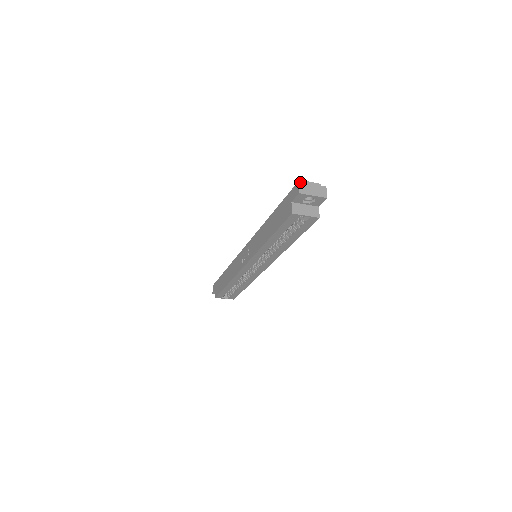
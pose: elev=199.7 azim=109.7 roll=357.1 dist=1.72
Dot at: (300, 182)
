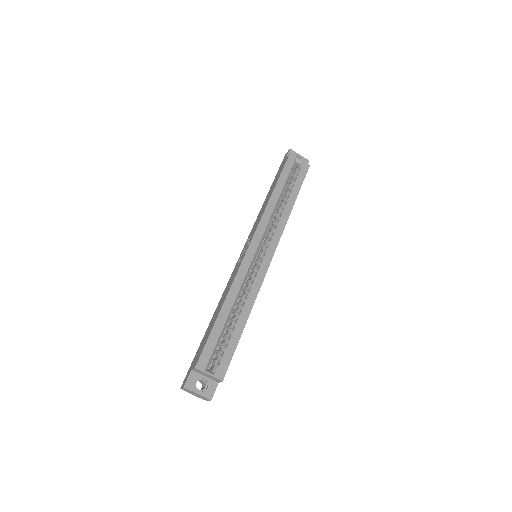
Dot at: occluded
